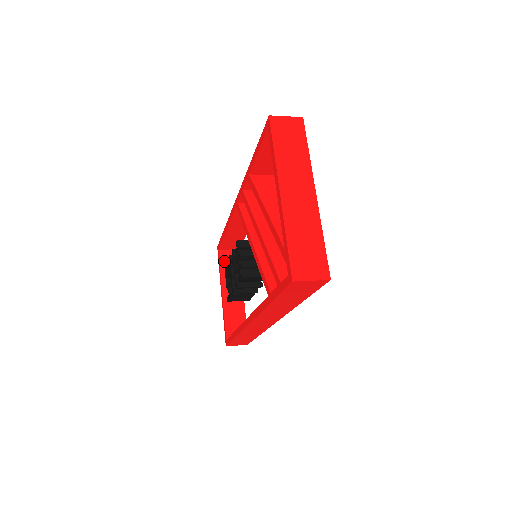
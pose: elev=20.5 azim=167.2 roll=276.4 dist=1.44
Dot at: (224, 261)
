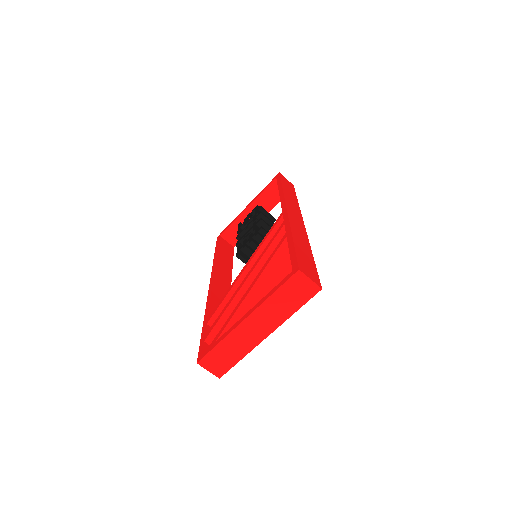
Dot at: (271, 188)
